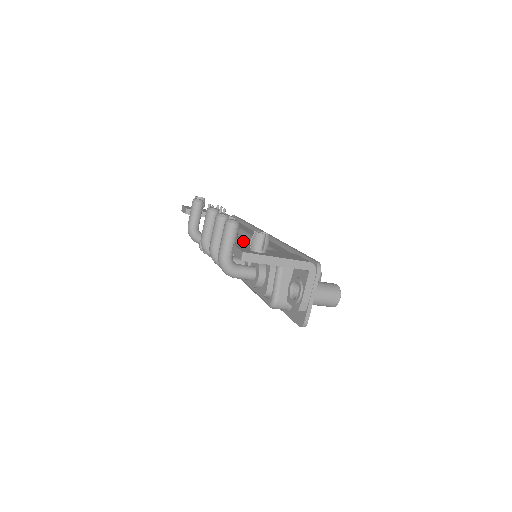
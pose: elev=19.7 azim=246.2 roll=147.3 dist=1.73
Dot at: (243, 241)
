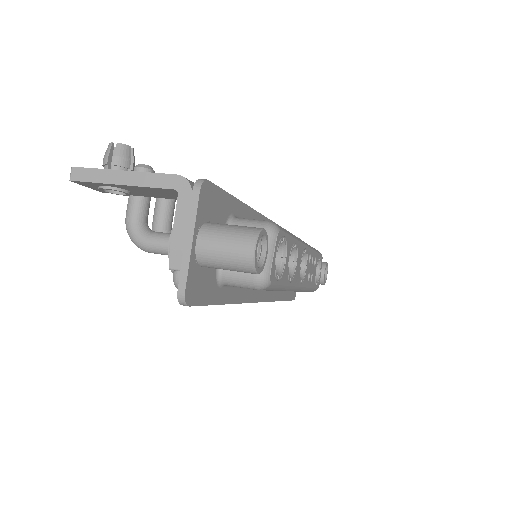
Dot at: occluded
